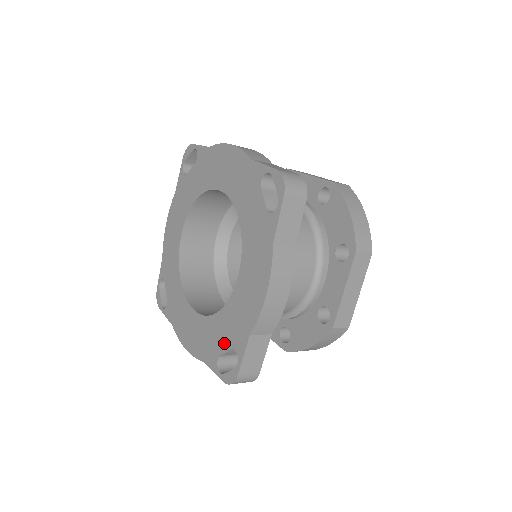
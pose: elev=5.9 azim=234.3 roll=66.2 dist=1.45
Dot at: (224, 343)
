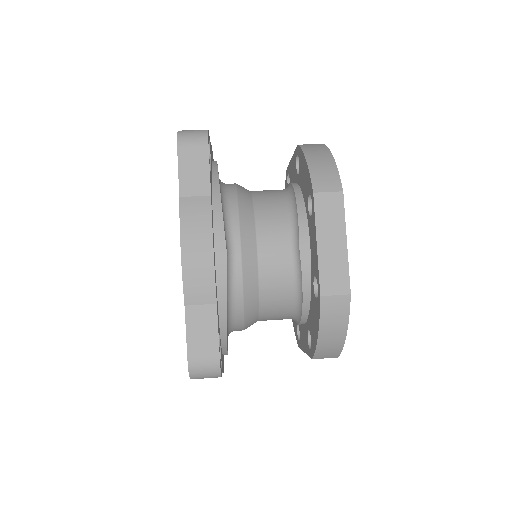
Dot at: occluded
